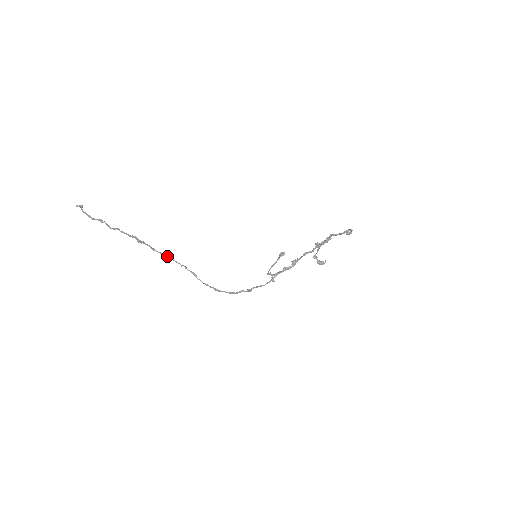
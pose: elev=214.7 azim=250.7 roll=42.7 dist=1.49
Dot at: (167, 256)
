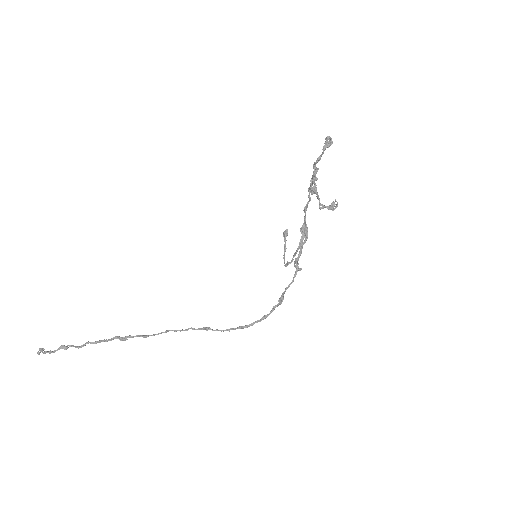
Dot at: (165, 332)
